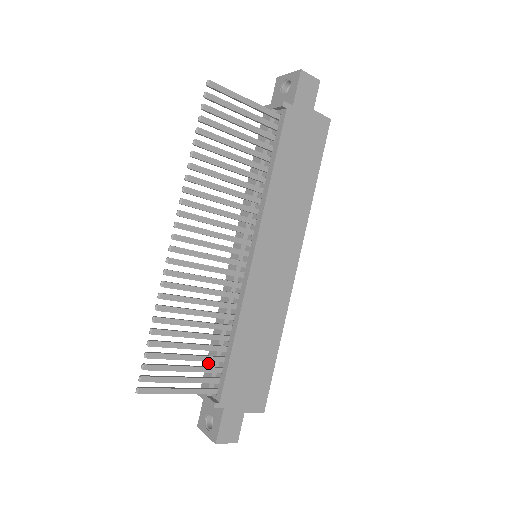
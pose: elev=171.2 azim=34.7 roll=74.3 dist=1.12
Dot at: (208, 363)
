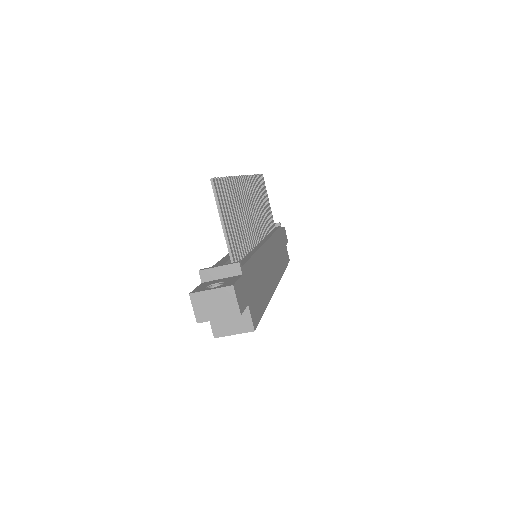
Dot at: occluded
